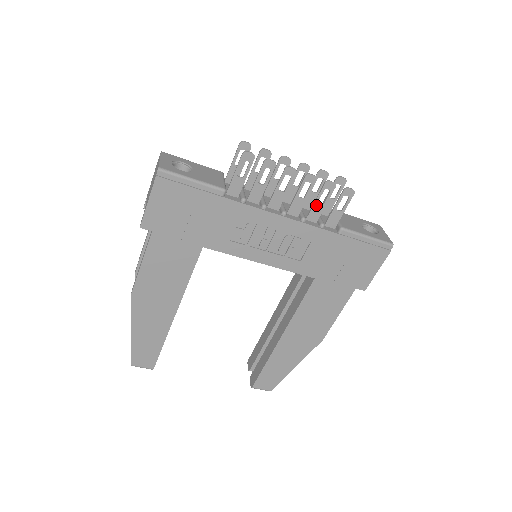
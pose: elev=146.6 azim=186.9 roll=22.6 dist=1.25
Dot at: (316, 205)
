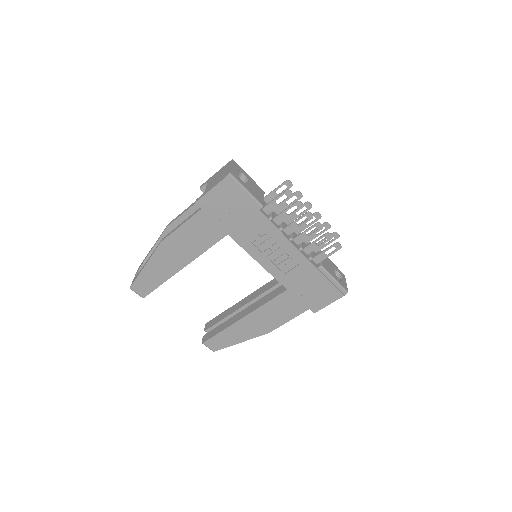
Dot at: (313, 244)
